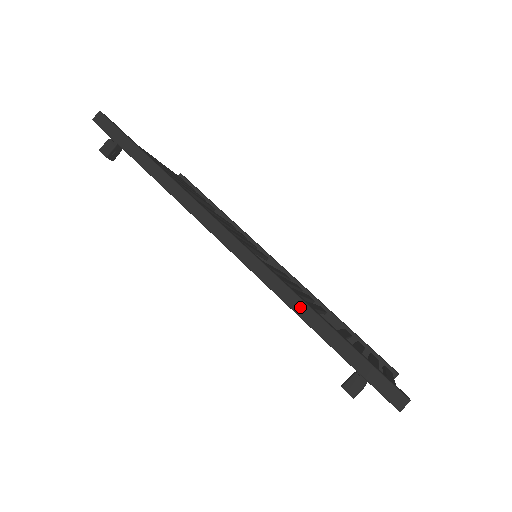
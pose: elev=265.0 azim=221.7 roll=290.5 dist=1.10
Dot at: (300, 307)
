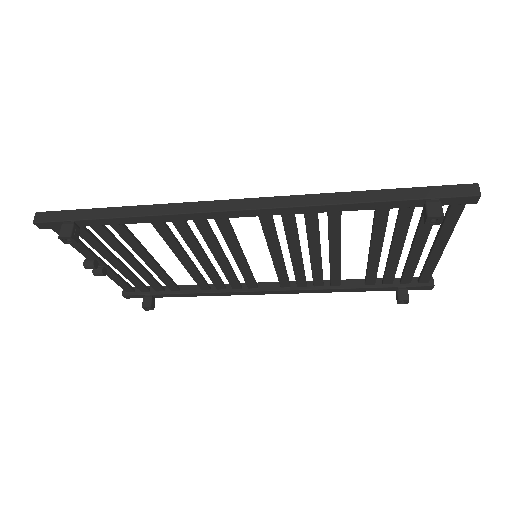
Dot at: (341, 198)
